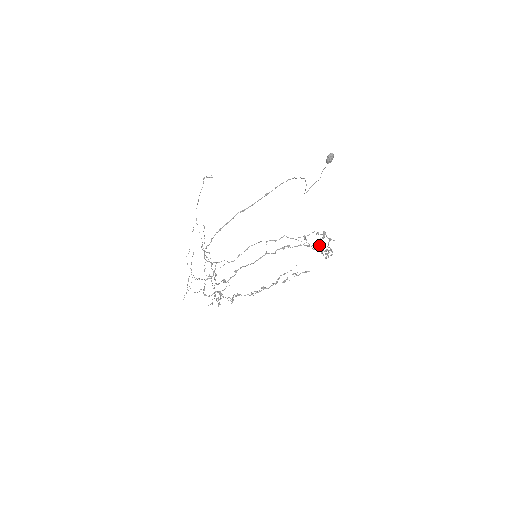
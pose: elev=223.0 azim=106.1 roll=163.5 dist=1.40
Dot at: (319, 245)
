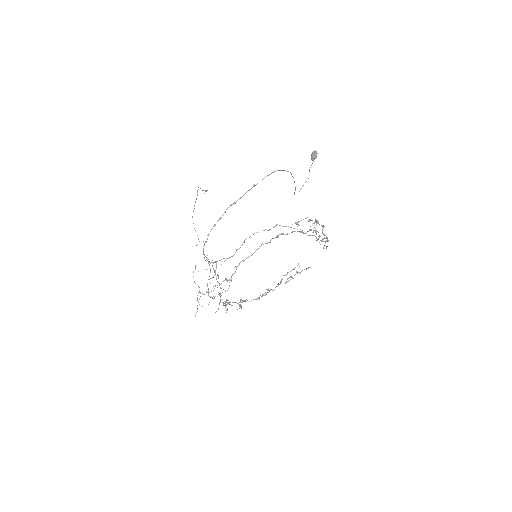
Dot at: (313, 232)
